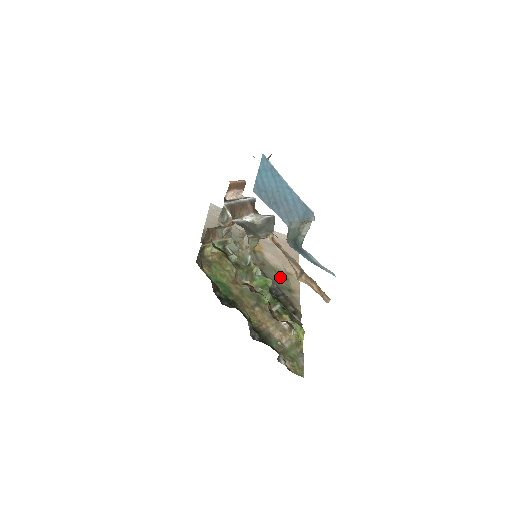
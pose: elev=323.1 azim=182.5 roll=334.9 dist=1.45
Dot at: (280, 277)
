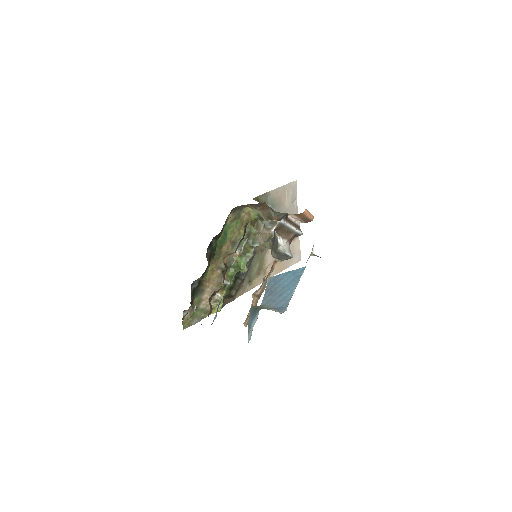
Dot at: (258, 268)
